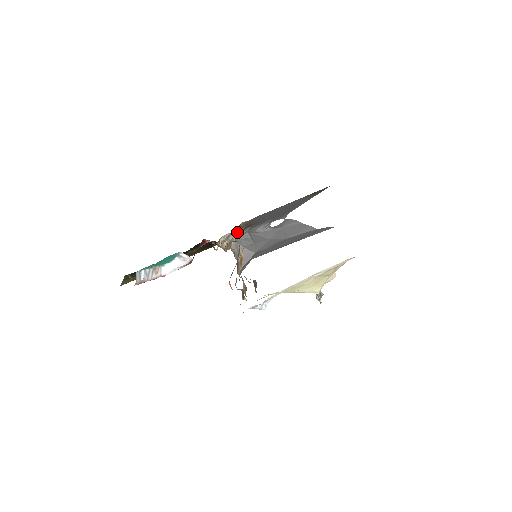
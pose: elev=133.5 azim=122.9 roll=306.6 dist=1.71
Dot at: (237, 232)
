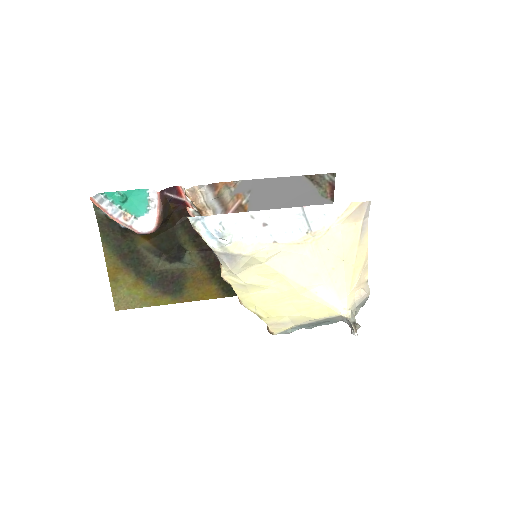
Dot at: occluded
